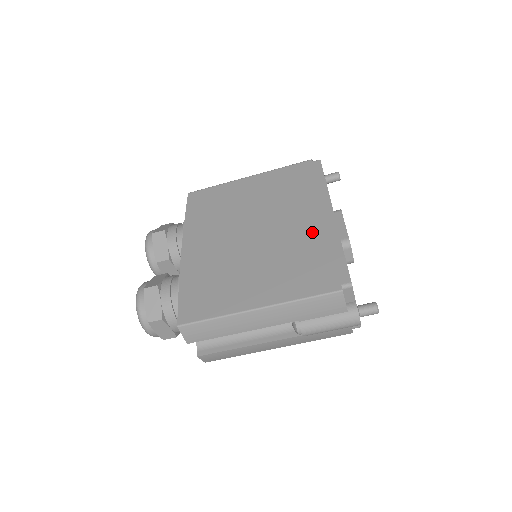
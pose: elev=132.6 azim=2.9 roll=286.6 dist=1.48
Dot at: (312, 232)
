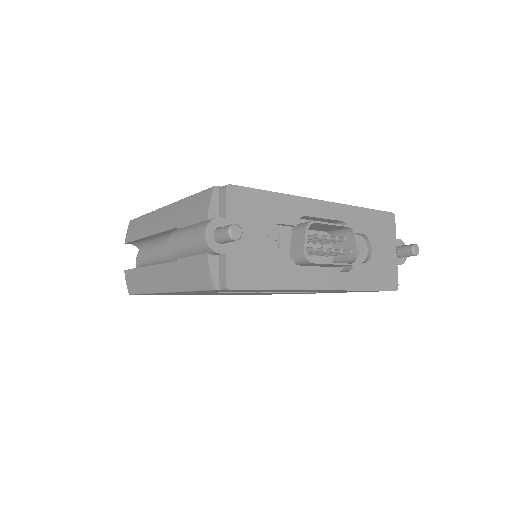
Dot at: occluded
